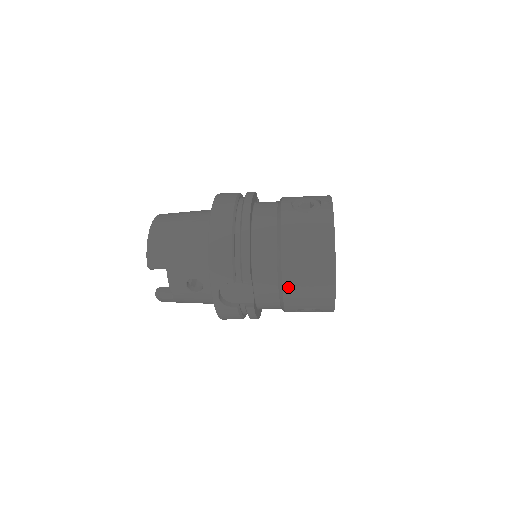
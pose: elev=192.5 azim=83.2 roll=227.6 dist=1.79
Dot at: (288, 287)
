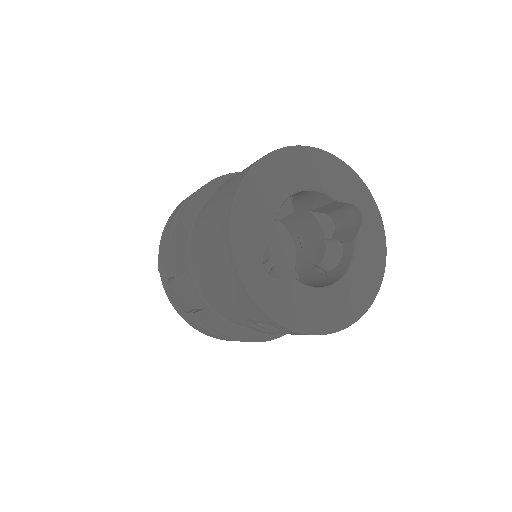
Dot at: (209, 280)
